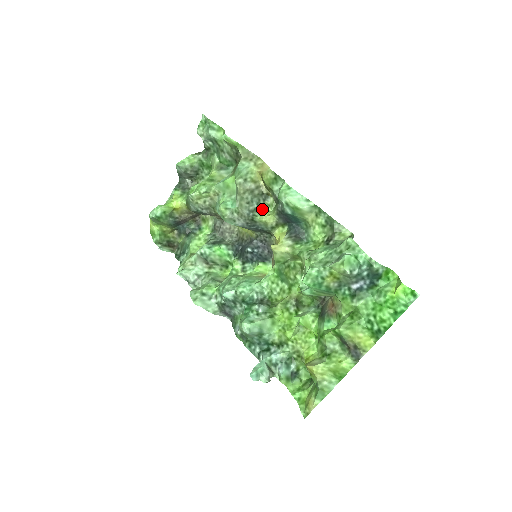
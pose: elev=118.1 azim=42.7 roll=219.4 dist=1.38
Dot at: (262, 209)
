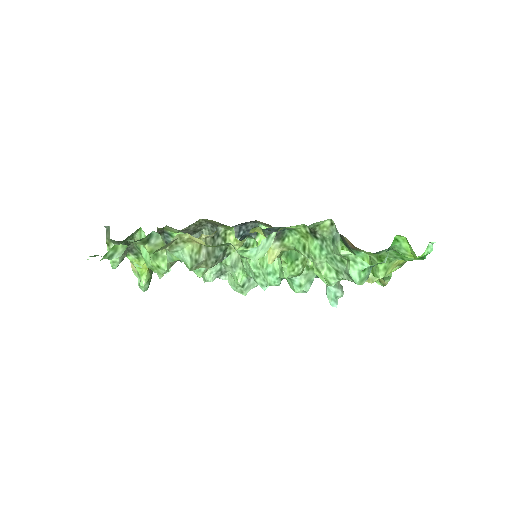
Dot at: (226, 242)
